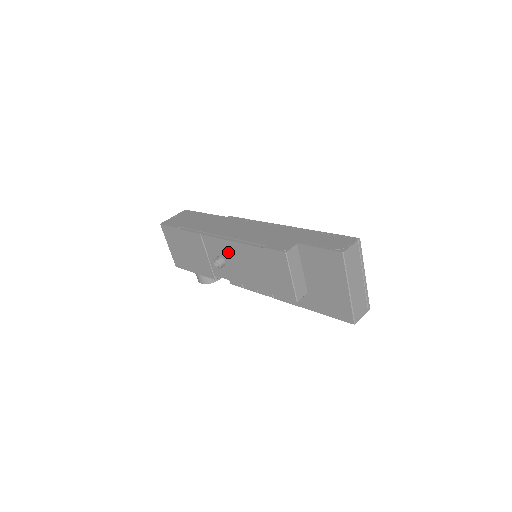
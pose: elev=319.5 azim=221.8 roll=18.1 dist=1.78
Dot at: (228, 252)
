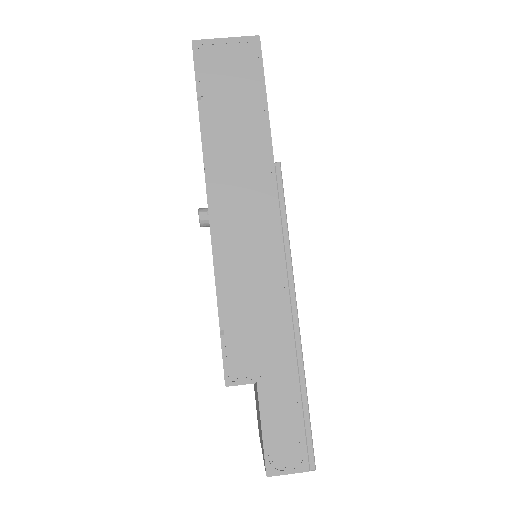
Dot at: occluded
